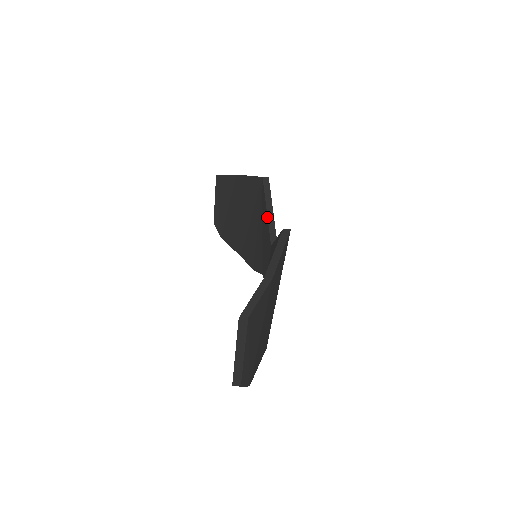
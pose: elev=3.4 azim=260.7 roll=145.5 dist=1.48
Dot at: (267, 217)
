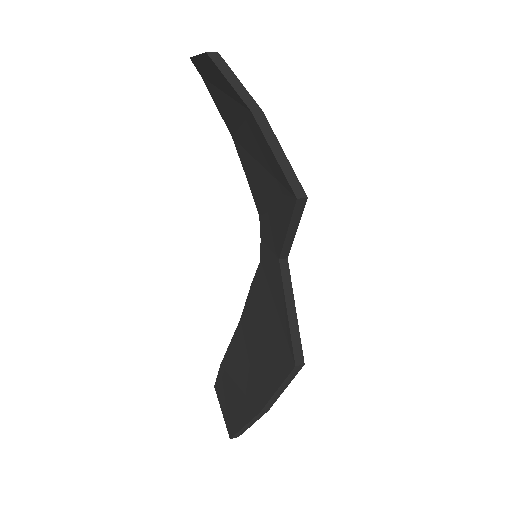
Dot at: (285, 238)
